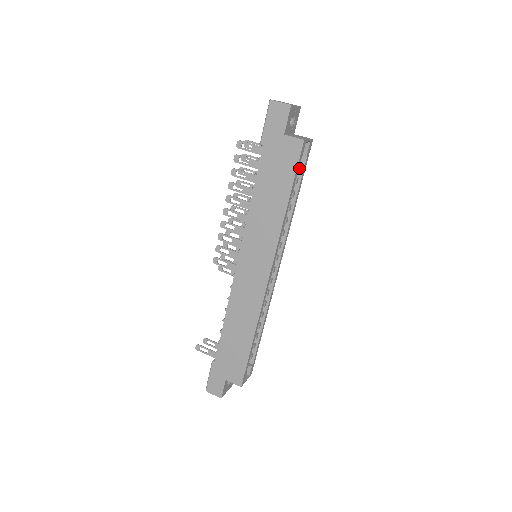
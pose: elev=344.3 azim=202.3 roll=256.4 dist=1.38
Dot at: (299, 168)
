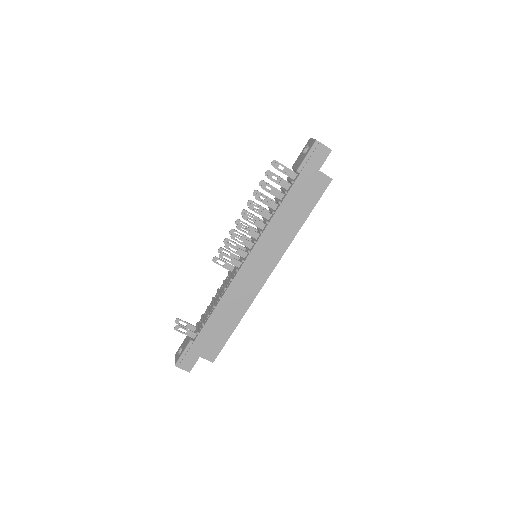
Dot at: occluded
